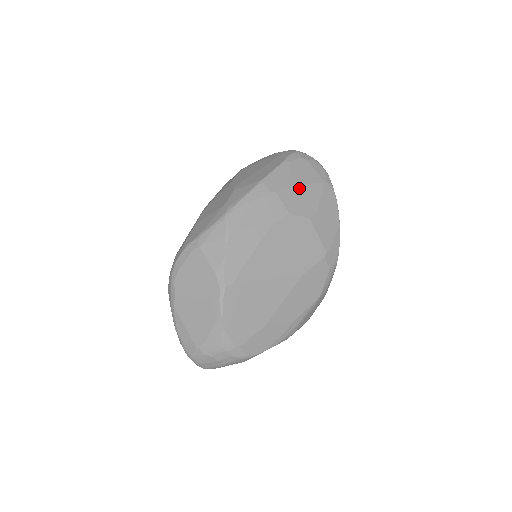
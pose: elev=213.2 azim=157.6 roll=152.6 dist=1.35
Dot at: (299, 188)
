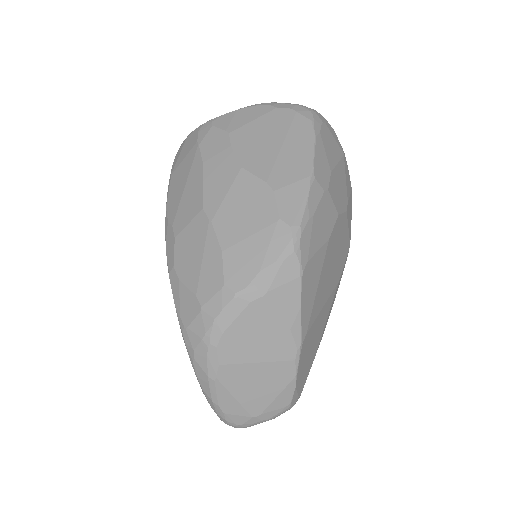
Dot at: (336, 173)
